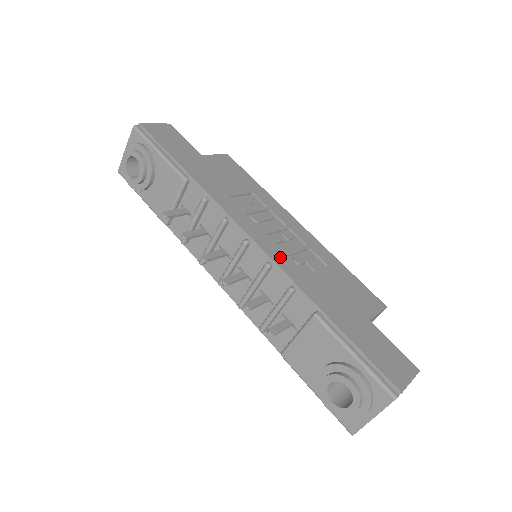
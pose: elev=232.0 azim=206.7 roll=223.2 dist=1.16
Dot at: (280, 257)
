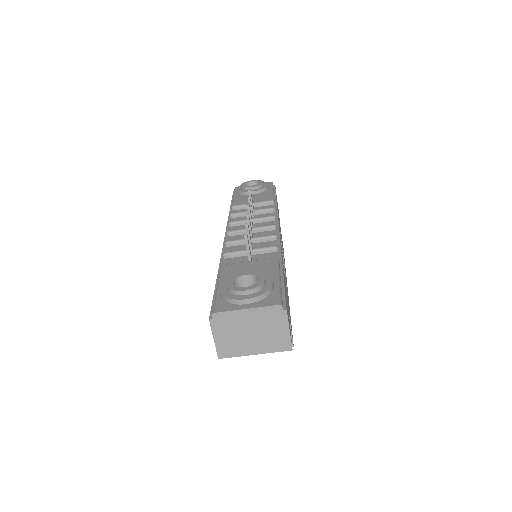
Dot at: (281, 247)
